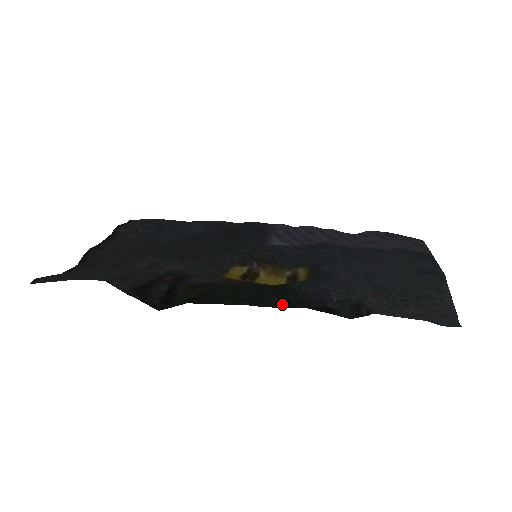
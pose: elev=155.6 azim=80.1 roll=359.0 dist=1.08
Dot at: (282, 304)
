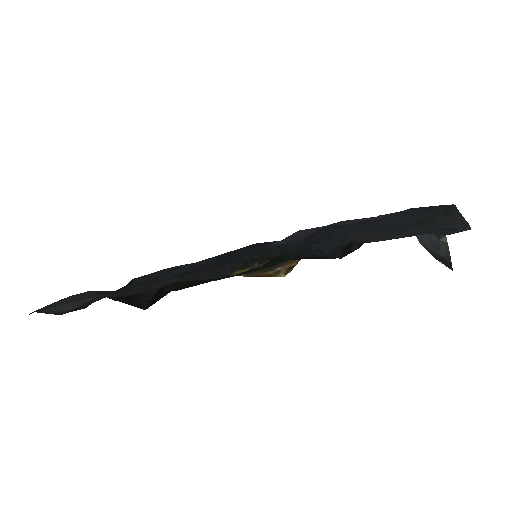
Dot at: (267, 267)
